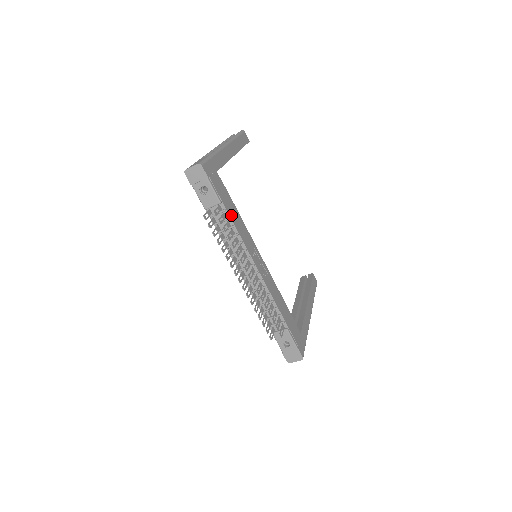
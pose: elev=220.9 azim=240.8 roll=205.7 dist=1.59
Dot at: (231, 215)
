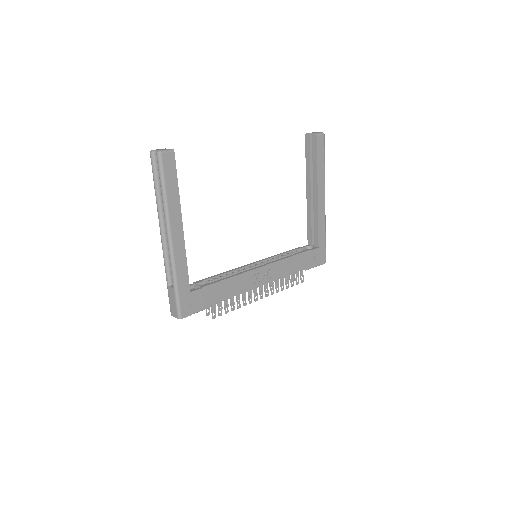
Dot at: (223, 297)
